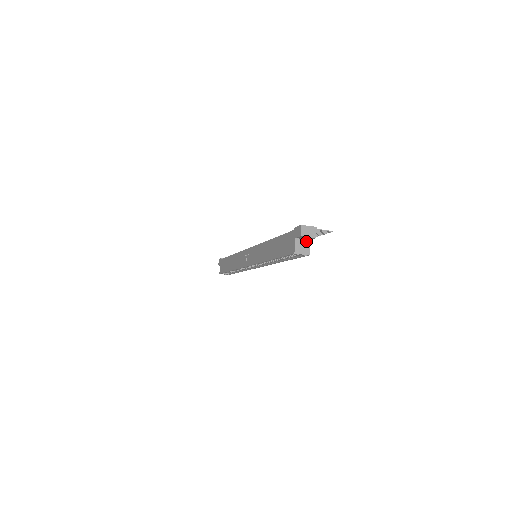
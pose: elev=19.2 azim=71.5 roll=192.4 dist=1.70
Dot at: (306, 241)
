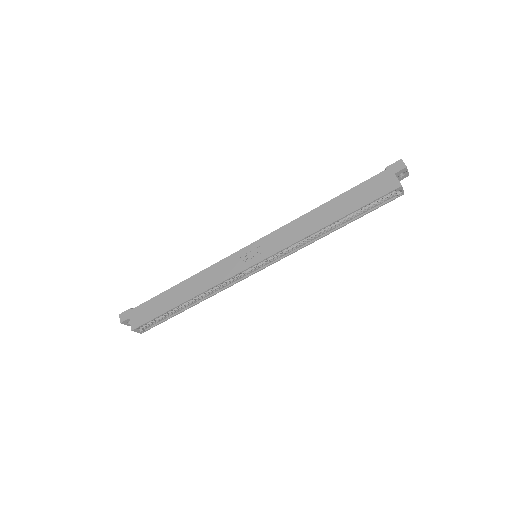
Dot at: occluded
